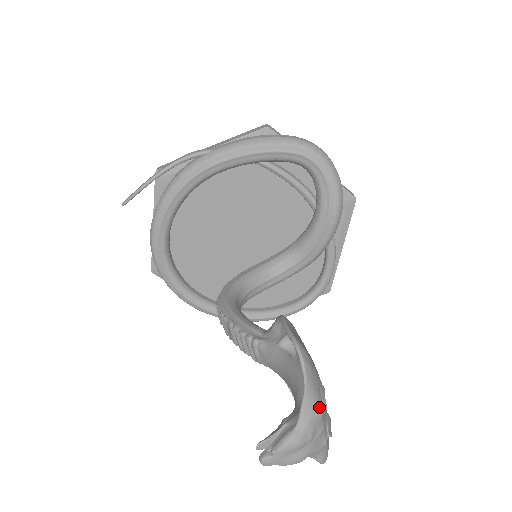
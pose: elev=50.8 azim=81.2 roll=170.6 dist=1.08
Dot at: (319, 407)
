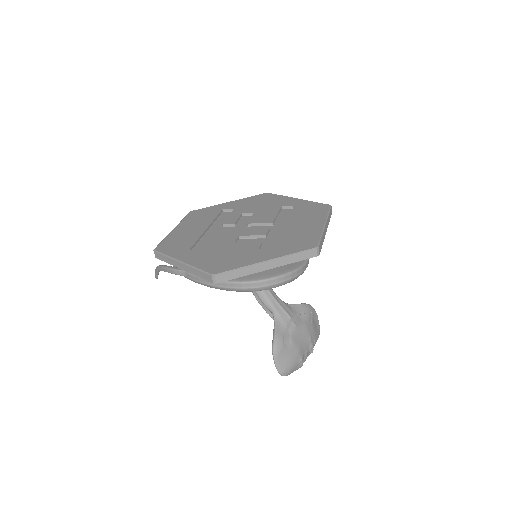
Dot at: occluded
